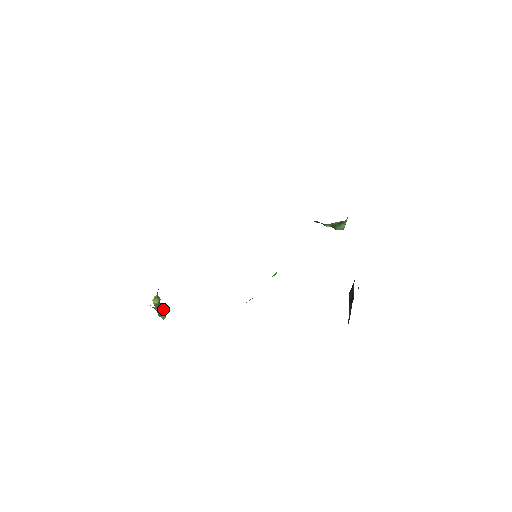
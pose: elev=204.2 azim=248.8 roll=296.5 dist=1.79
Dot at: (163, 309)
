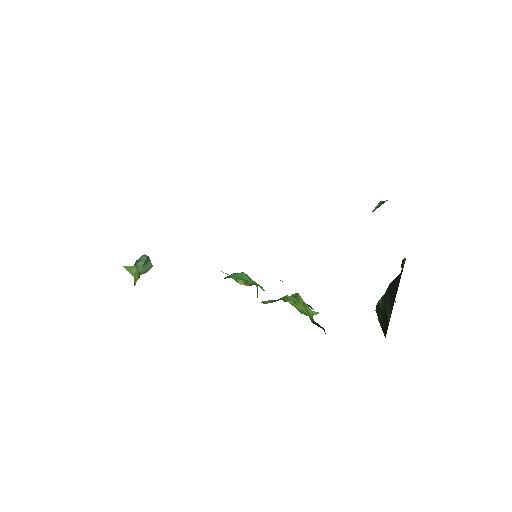
Dot at: (146, 263)
